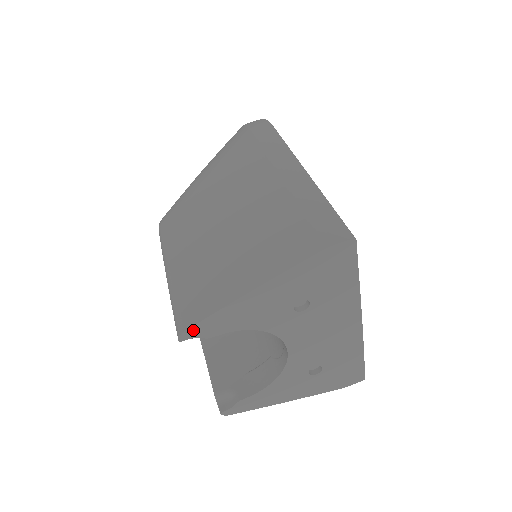
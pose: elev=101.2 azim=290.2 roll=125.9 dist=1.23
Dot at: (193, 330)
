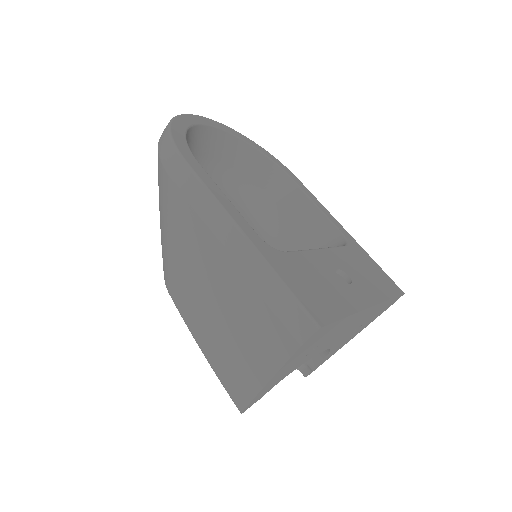
Dot at: (247, 408)
